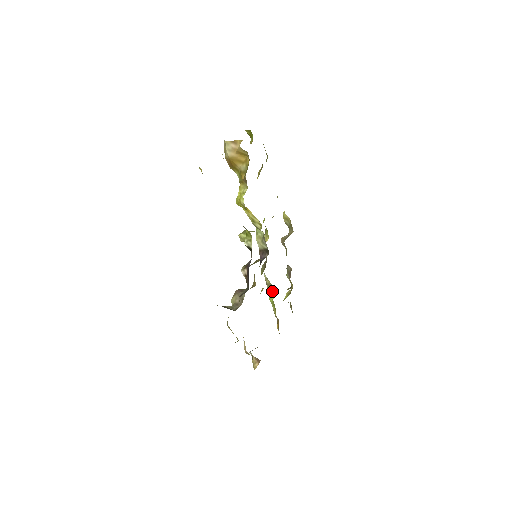
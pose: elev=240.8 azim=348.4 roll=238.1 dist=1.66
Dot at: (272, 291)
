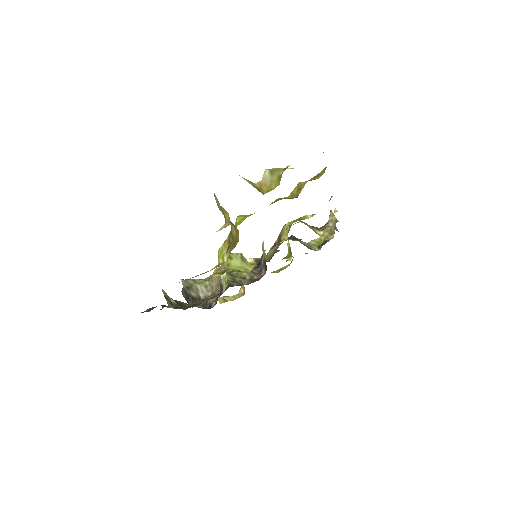
Dot at: (290, 249)
